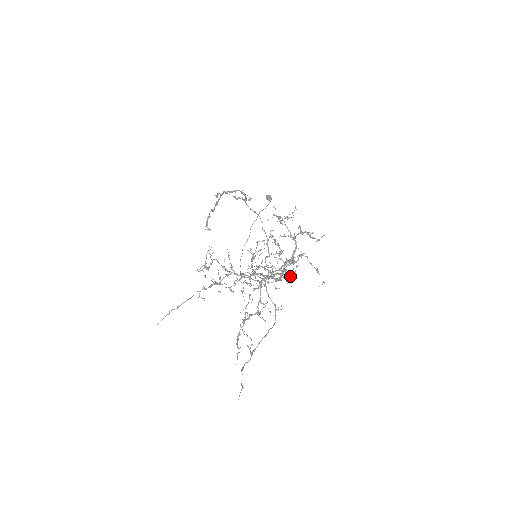
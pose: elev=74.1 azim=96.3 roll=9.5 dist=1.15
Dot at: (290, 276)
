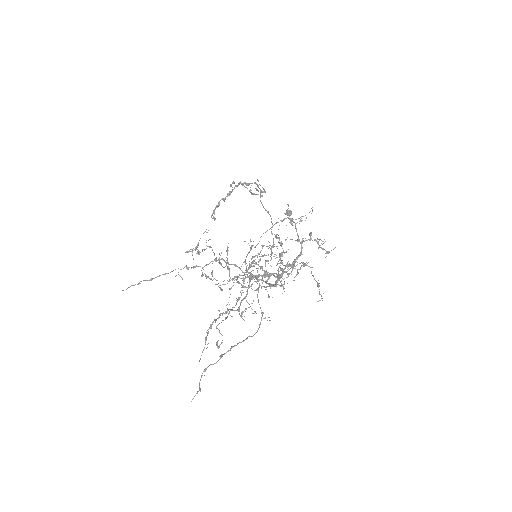
Dot at: (287, 283)
